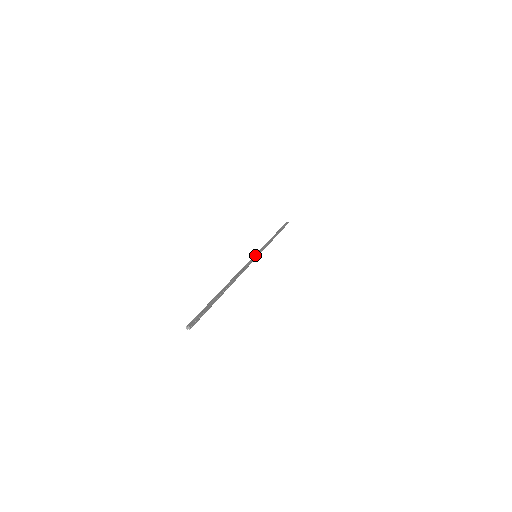
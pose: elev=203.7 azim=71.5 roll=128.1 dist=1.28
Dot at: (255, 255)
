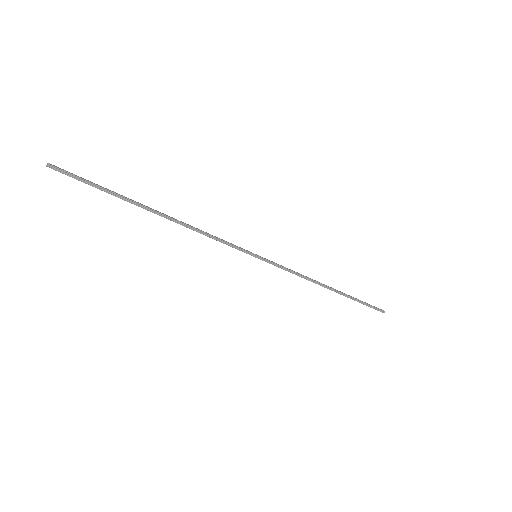
Dot at: (254, 255)
